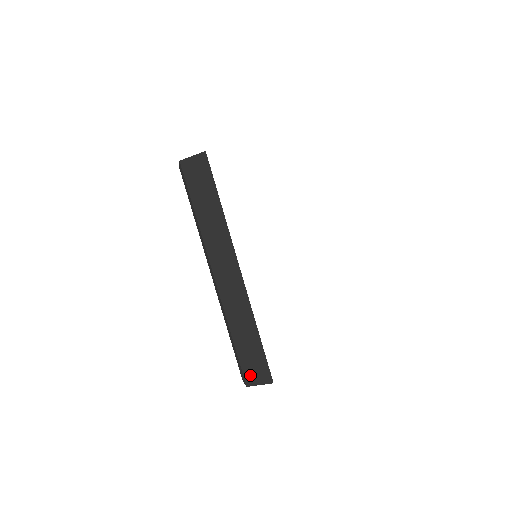
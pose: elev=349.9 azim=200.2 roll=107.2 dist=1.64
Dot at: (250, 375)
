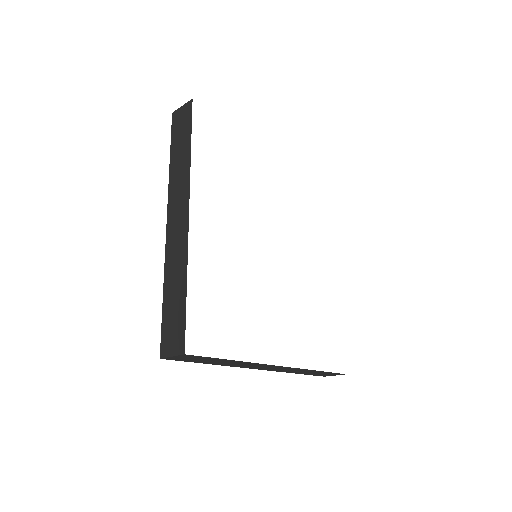
Dot at: occluded
